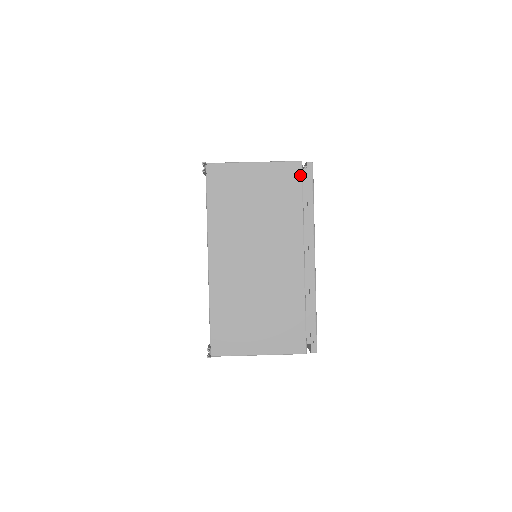
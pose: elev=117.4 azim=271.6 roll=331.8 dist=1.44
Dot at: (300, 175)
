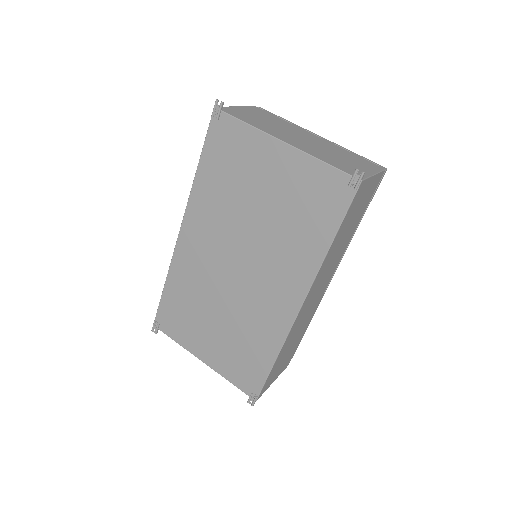
Dot at: (263, 110)
